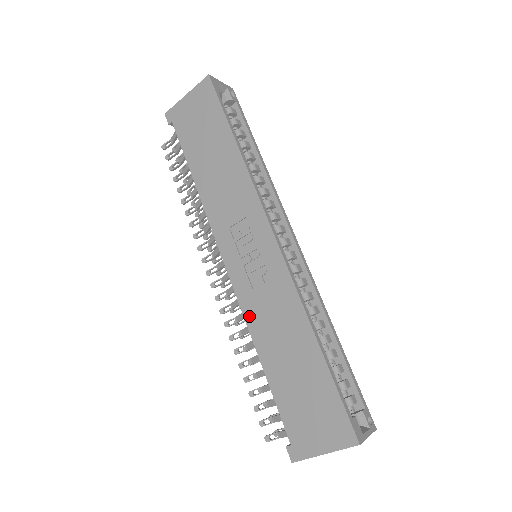
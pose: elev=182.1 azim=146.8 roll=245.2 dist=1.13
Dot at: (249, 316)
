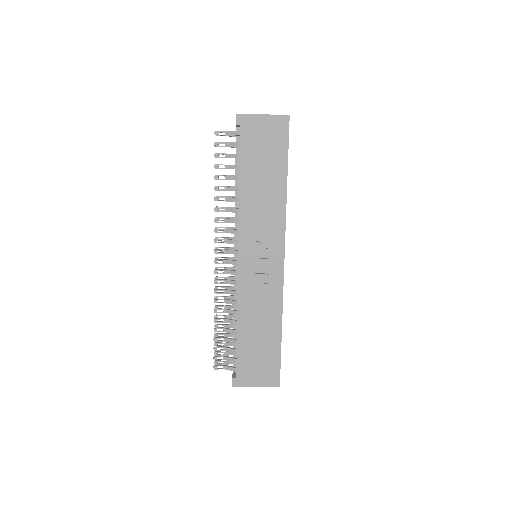
Dot at: (242, 298)
